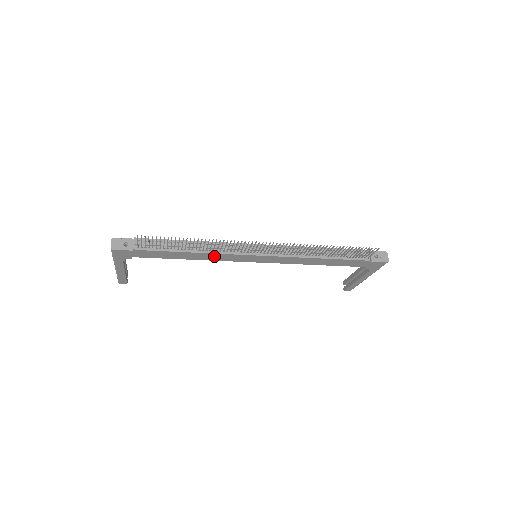
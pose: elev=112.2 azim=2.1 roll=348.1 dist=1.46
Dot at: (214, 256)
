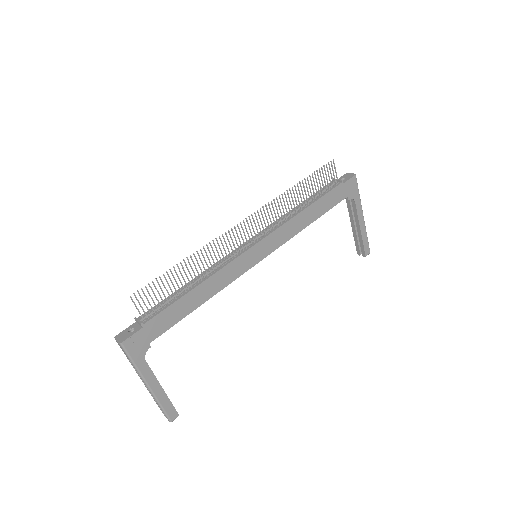
Dot at: (220, 278)
